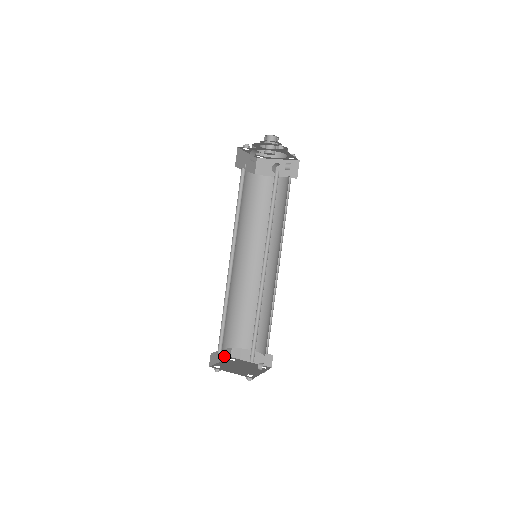
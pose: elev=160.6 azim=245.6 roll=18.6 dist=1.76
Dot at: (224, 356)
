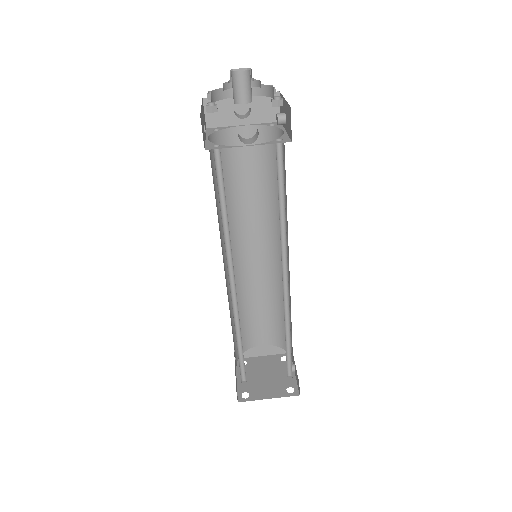
Dot at: (235, 368)
